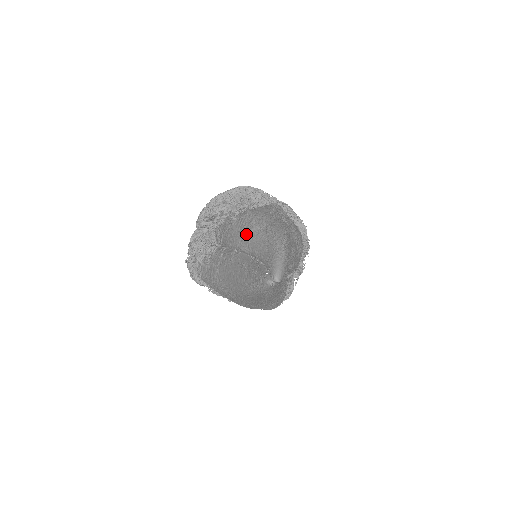
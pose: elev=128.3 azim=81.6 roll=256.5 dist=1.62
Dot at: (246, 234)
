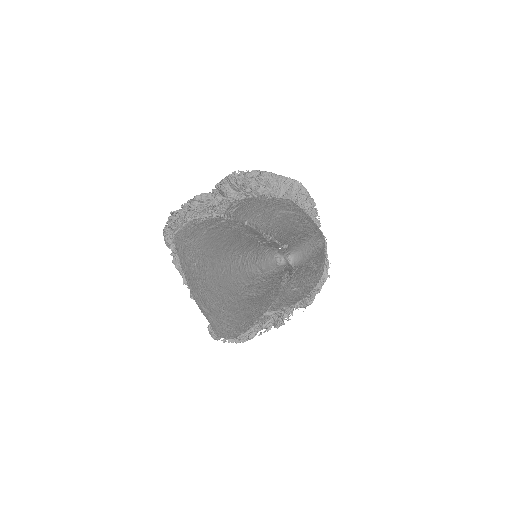
Dot at: (276, 210)
